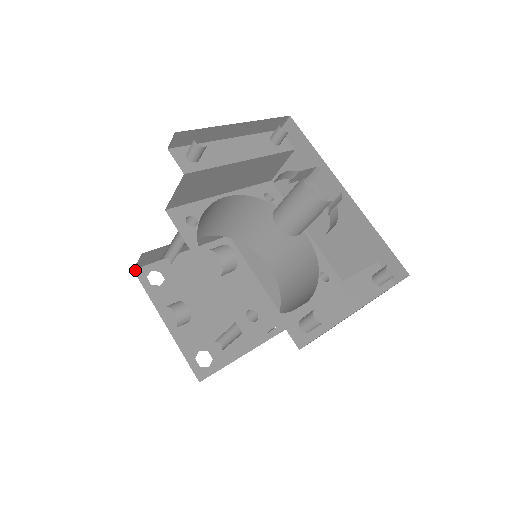
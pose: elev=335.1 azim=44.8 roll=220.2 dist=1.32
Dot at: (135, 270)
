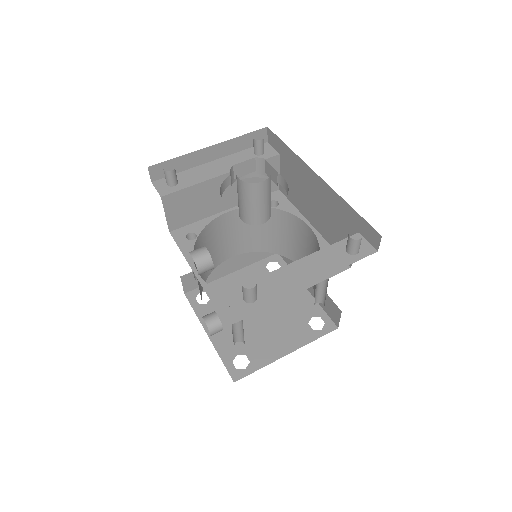
Dot at: (186, 294)
